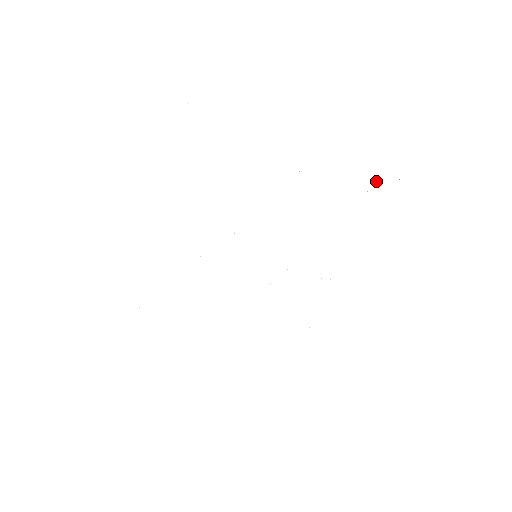
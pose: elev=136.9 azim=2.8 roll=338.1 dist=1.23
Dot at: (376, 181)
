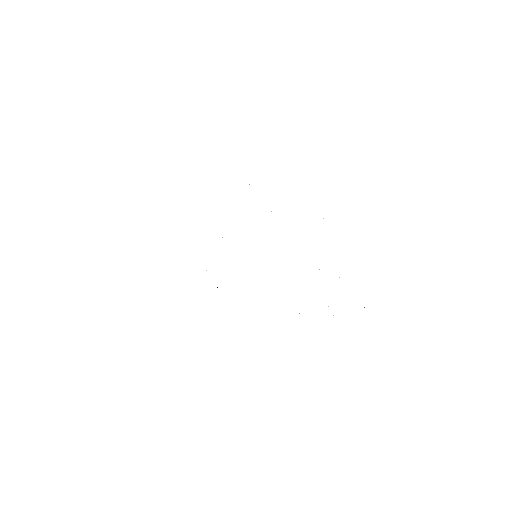
Dot at: occluded
